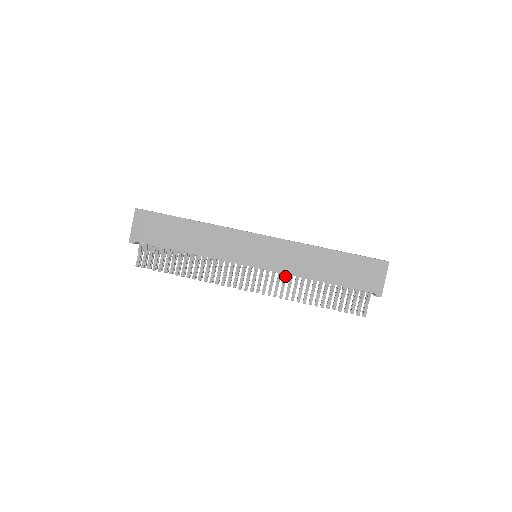
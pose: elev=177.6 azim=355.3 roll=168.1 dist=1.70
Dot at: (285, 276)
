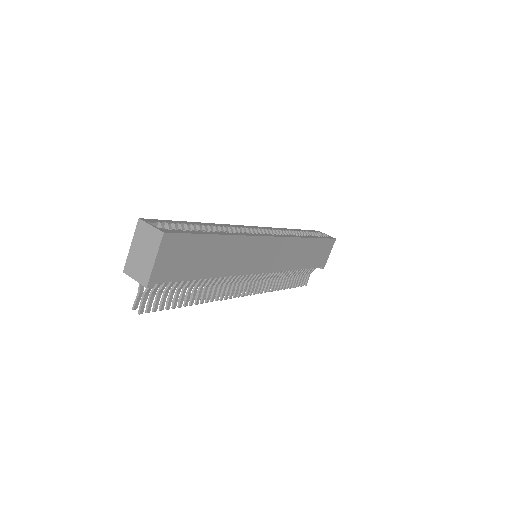
Dot at: occluded
